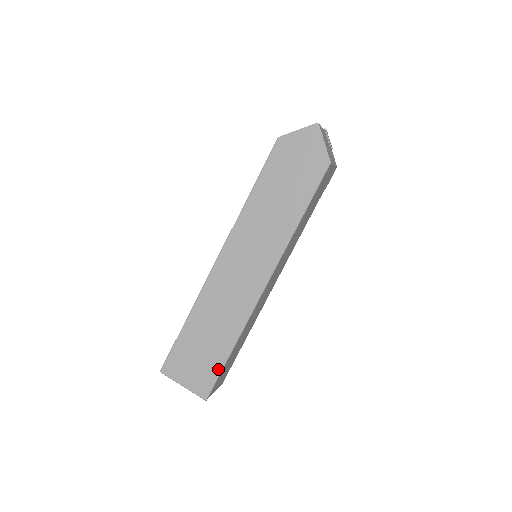
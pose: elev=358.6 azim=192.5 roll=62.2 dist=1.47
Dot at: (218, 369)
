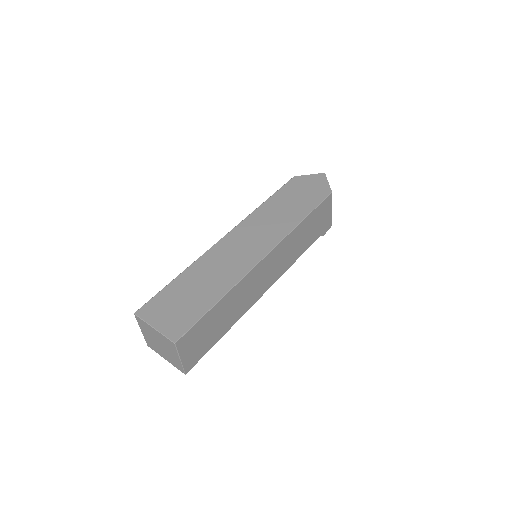
Dot at: (199, 315)
